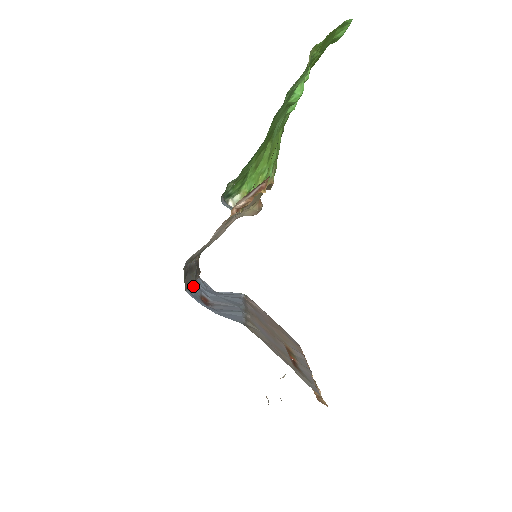
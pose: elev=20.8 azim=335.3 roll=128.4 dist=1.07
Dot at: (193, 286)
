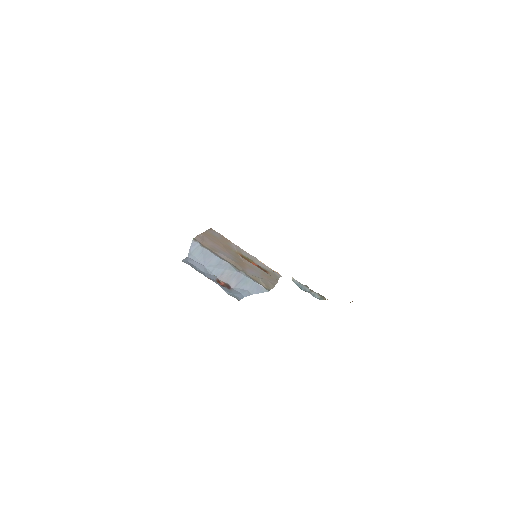
Dot at: (220, 286)
